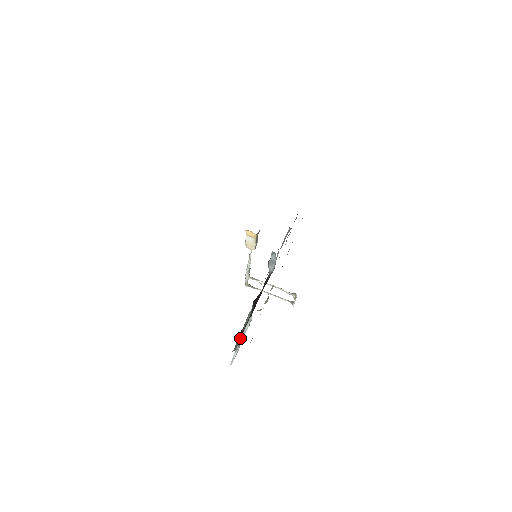
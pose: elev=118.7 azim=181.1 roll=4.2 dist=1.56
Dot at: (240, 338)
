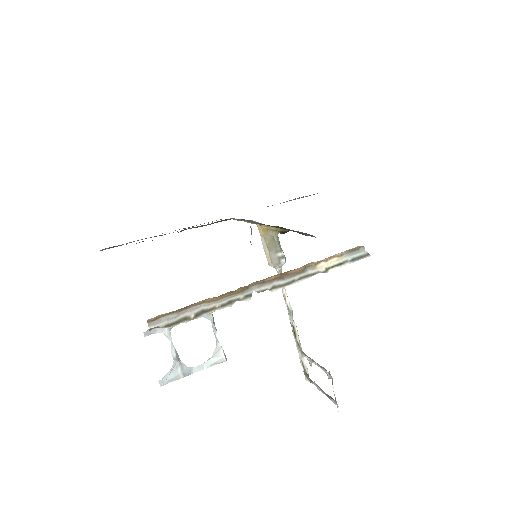
Dot at: occluded
